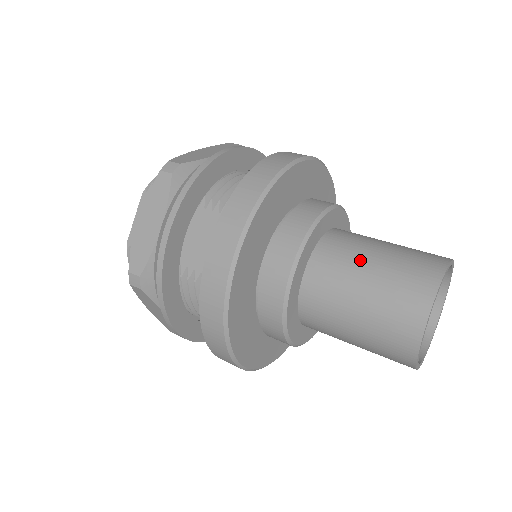
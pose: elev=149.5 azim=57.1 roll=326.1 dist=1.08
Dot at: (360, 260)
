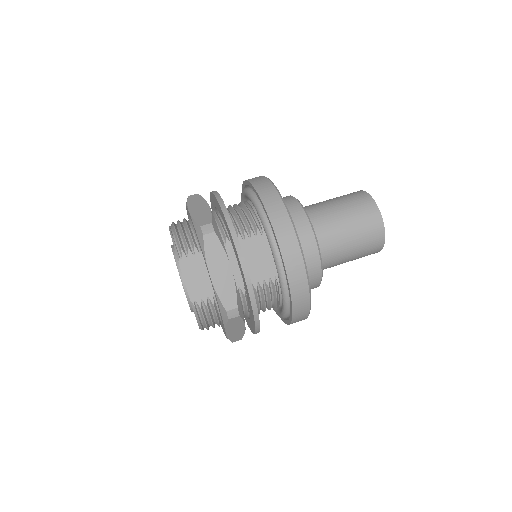
Dot at: (335, 216)
